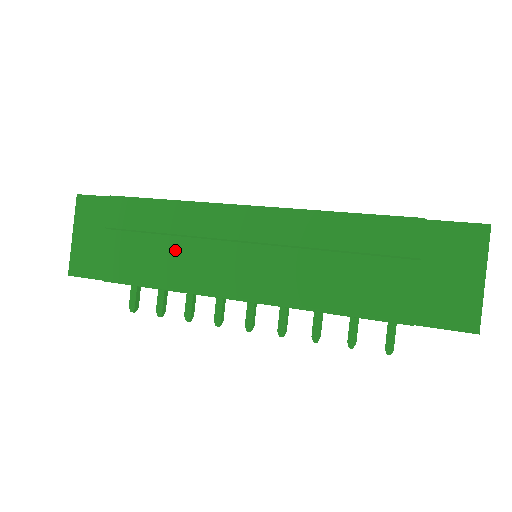
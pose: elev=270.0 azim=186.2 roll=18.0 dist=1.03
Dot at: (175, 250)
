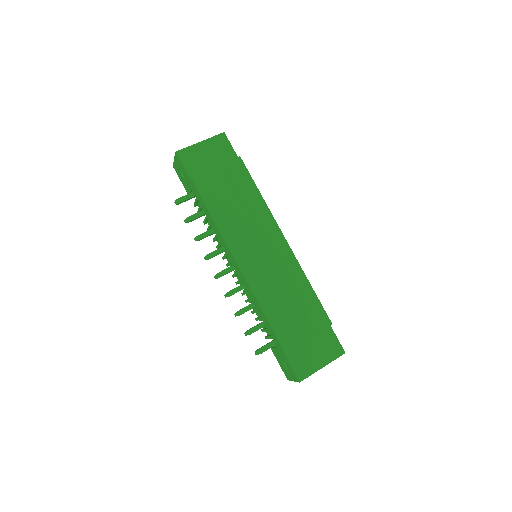
Dot at: (238, 212)
